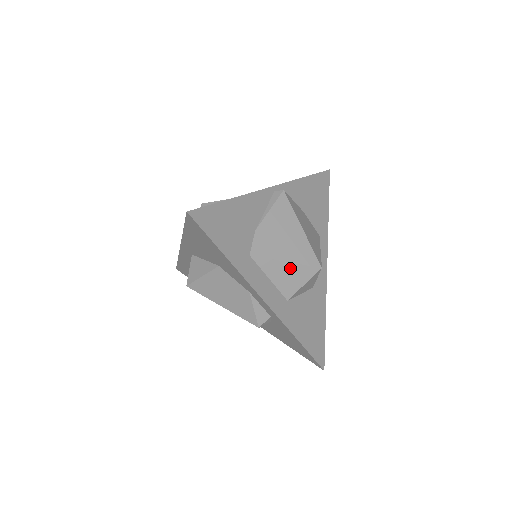
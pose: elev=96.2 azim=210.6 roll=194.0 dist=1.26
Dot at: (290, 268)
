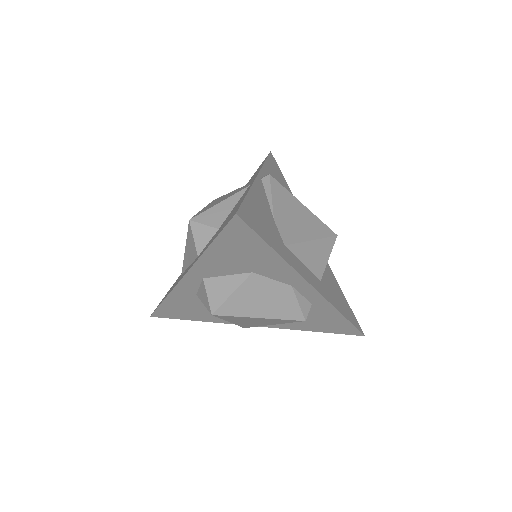
Dot at: (316, 246)
